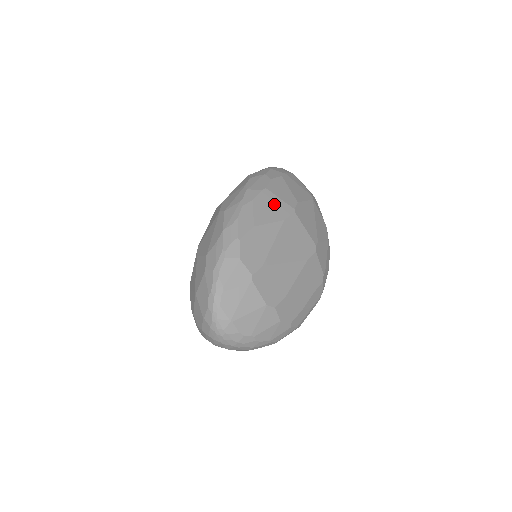
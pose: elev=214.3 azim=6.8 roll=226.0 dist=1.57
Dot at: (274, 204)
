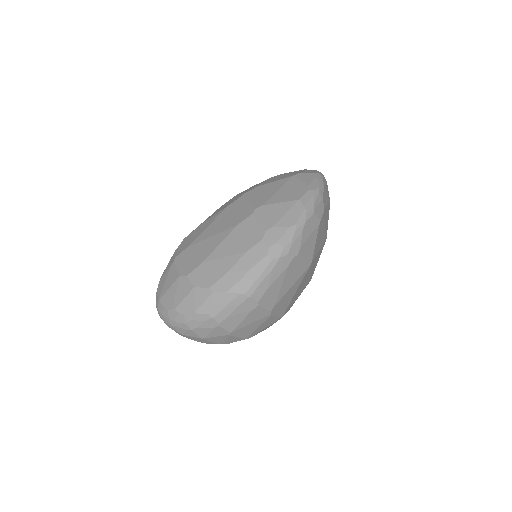
Dot at: (232, 200)
